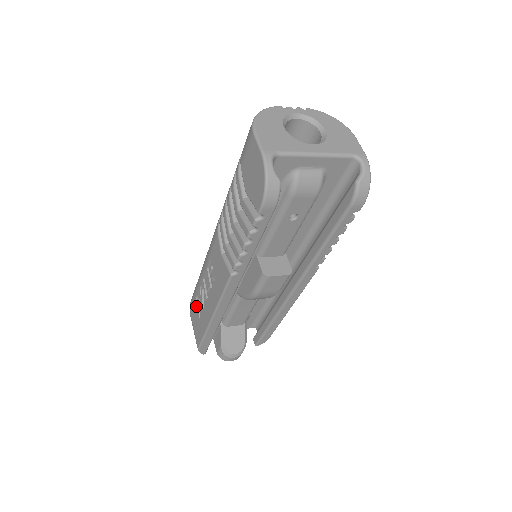
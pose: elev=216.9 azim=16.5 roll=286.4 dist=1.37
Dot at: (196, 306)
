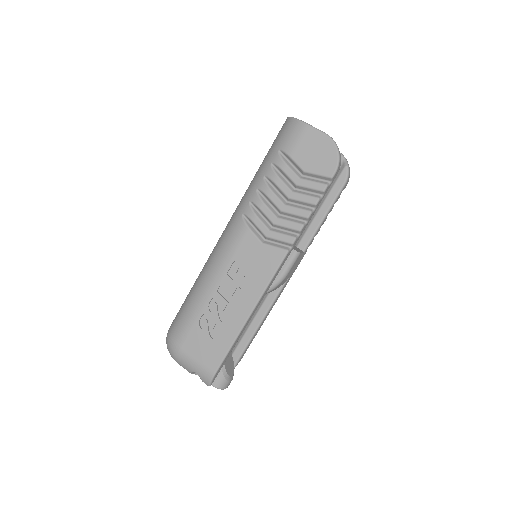
Dot at: (201, 330)
